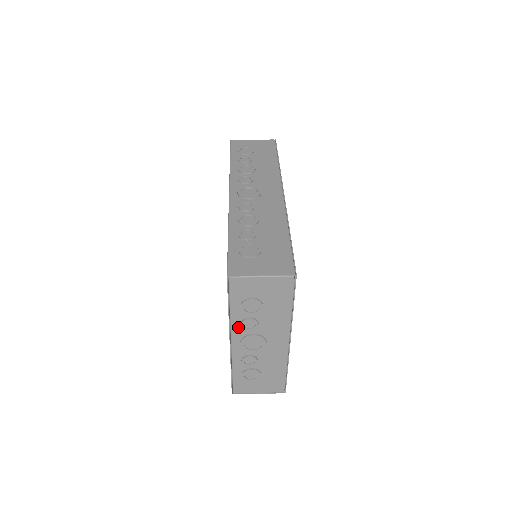
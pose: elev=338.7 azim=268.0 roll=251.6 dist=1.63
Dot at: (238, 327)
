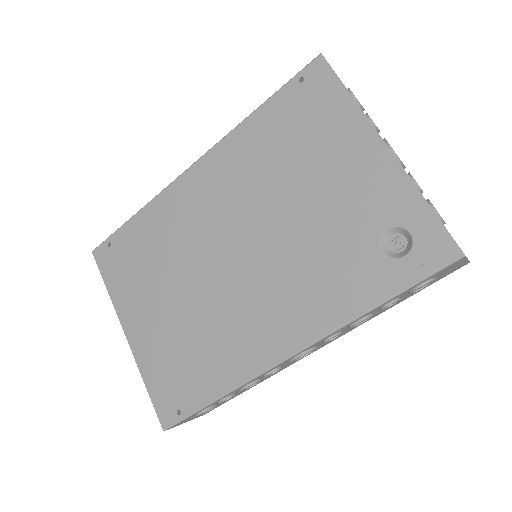
Dot at: occluded
